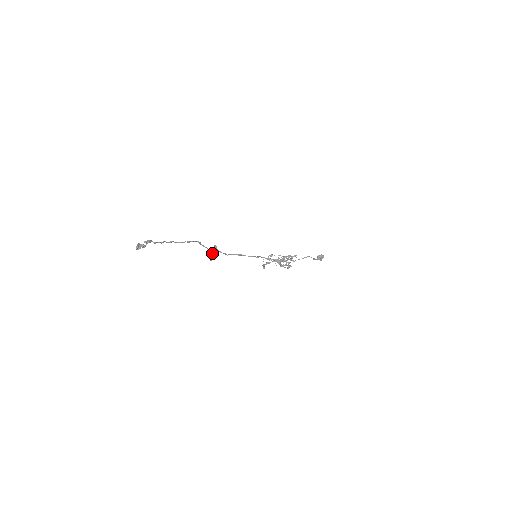
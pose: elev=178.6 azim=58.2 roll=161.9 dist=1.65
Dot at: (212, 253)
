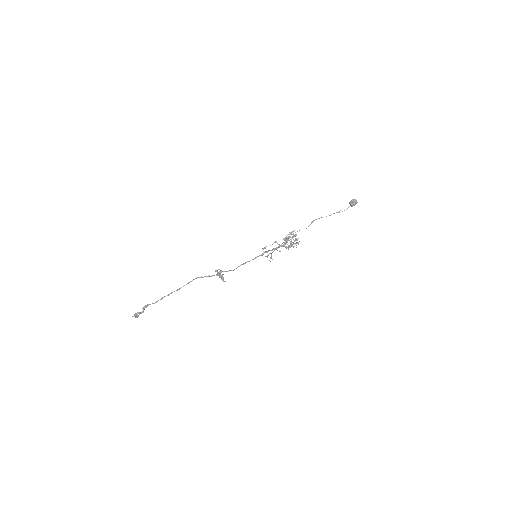
Dot at: (219, 277)
